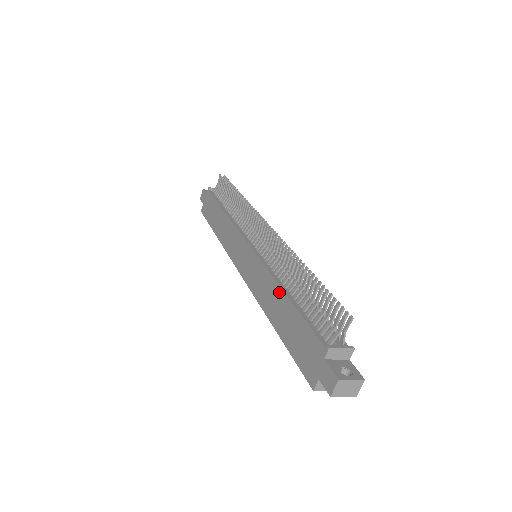
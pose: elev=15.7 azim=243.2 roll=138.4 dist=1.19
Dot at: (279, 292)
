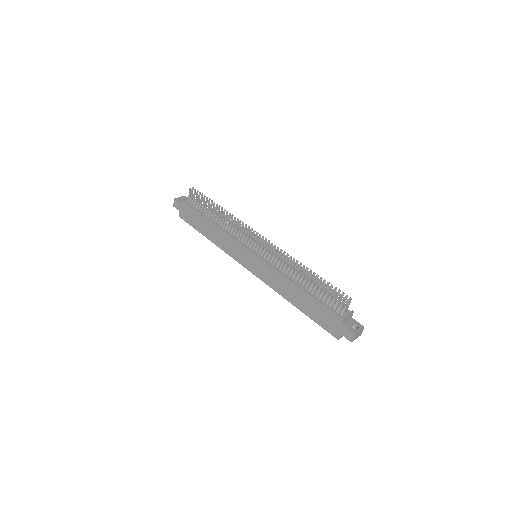
Dot at: (293, 286)
